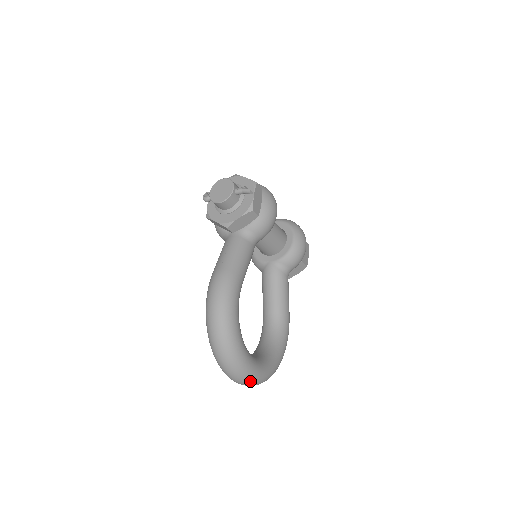
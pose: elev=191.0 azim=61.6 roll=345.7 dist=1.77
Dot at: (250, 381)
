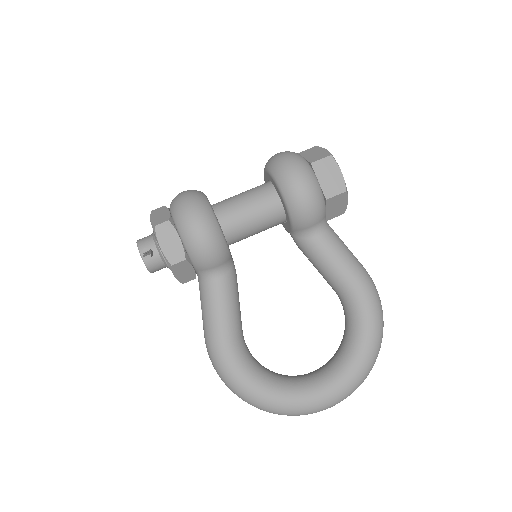
Dot at: (327, 407)
